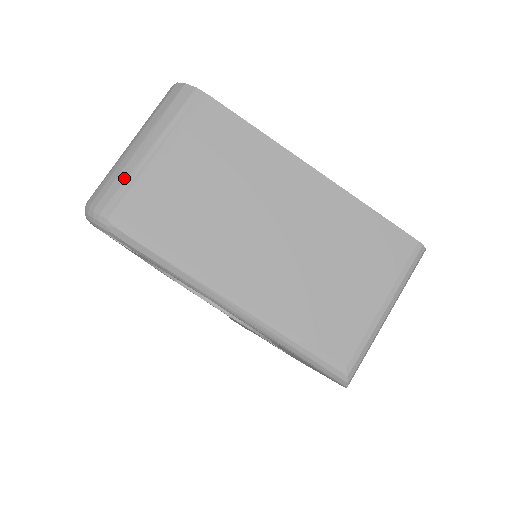
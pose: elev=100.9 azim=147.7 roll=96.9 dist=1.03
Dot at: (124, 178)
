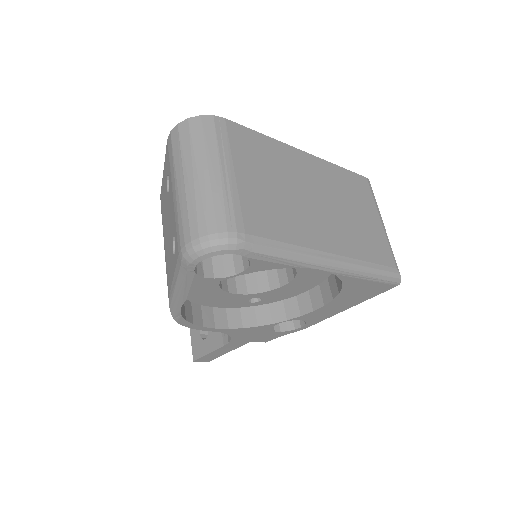
Dot at: (221, 201)
